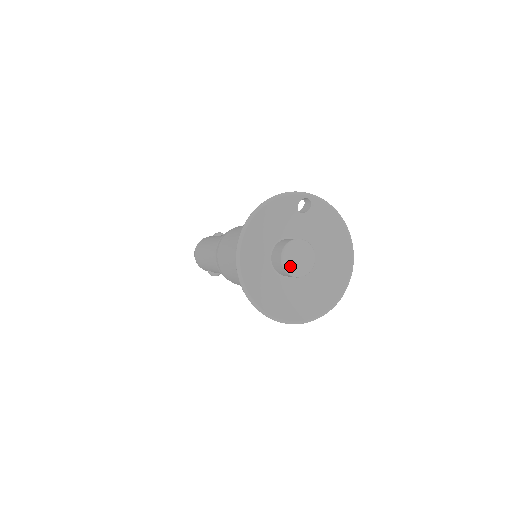
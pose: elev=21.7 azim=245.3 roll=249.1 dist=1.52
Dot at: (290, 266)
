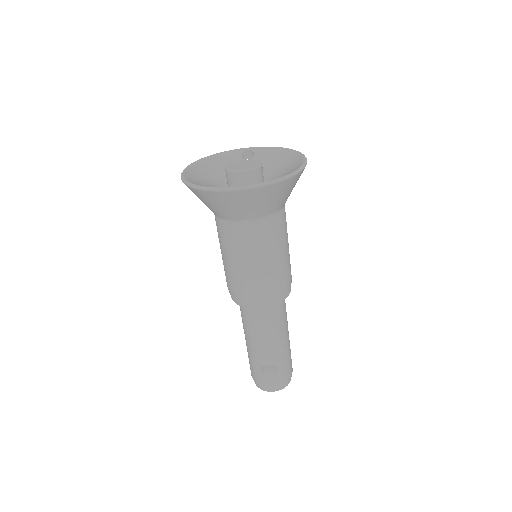
Dot at: (234, 169)
